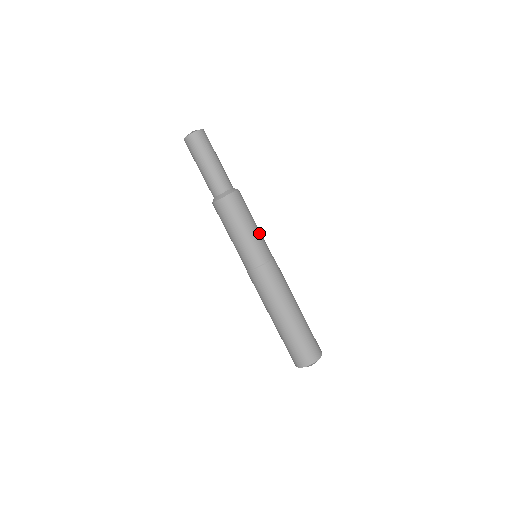
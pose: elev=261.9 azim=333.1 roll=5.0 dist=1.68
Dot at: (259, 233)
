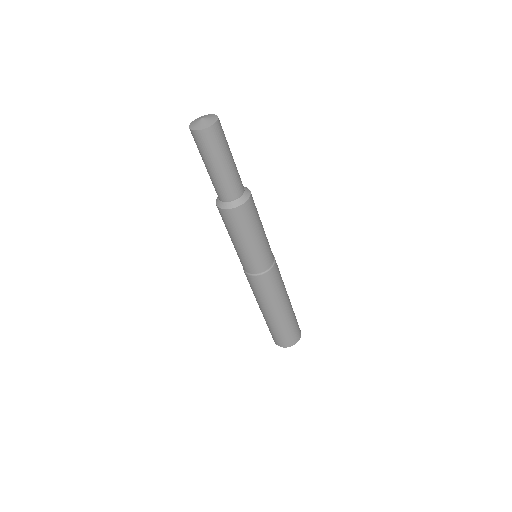
Dot at: occluded
